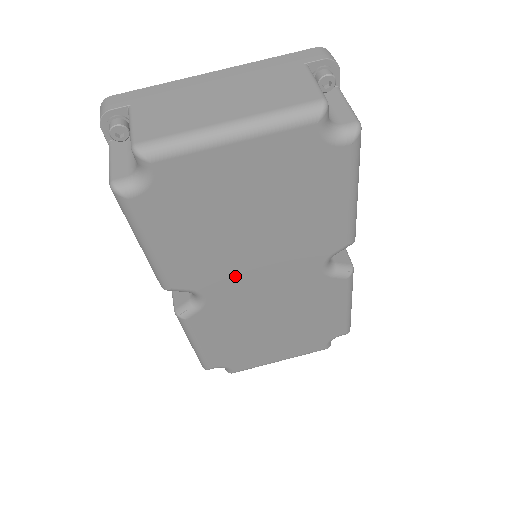
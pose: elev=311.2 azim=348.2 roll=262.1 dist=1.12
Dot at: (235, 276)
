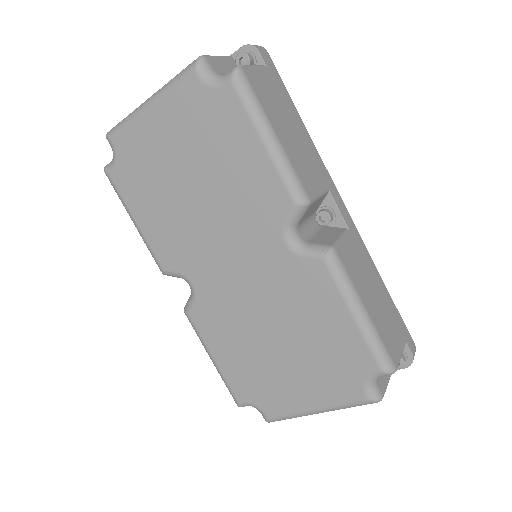
Dot at: (206, 254)
